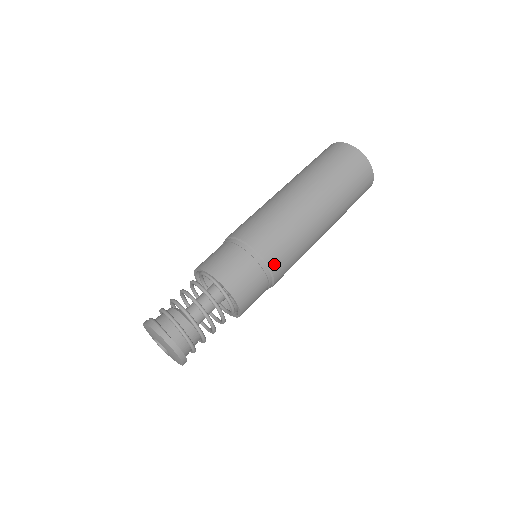
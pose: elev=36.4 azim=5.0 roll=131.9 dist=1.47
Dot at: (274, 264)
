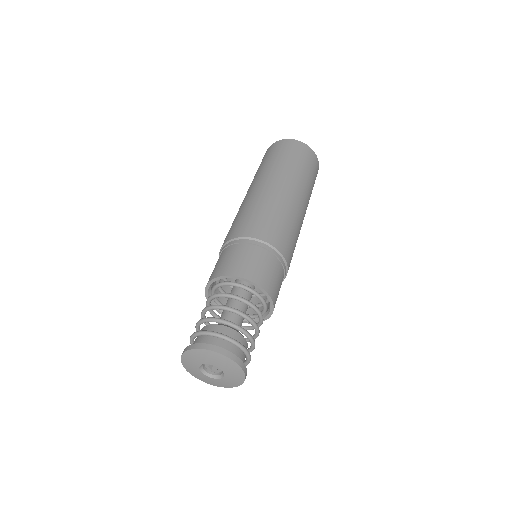
Dot at: (251, 233)
